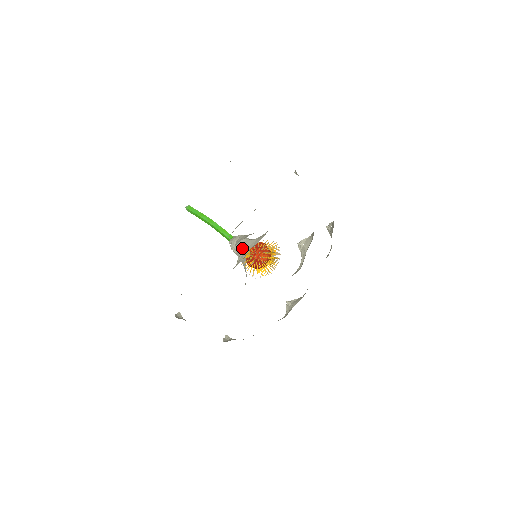
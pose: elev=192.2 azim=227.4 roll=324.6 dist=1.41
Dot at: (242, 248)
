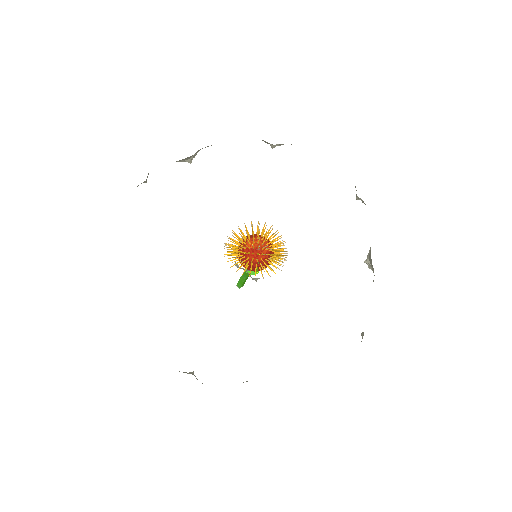
Dot at: occluded
